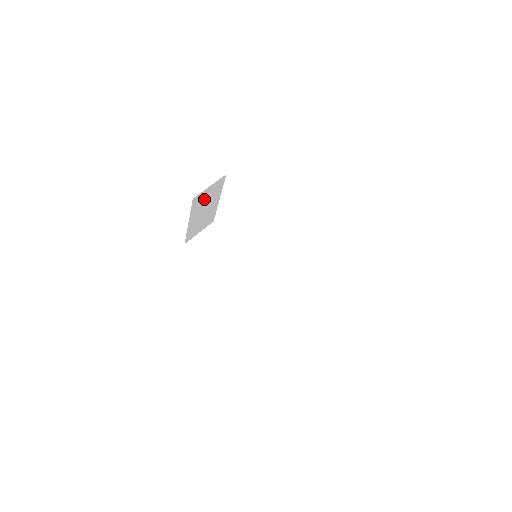
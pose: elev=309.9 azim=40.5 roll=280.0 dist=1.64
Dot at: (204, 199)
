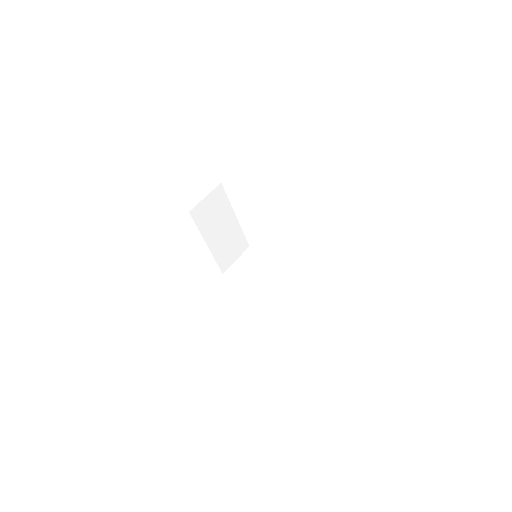
Dot at: occluded
